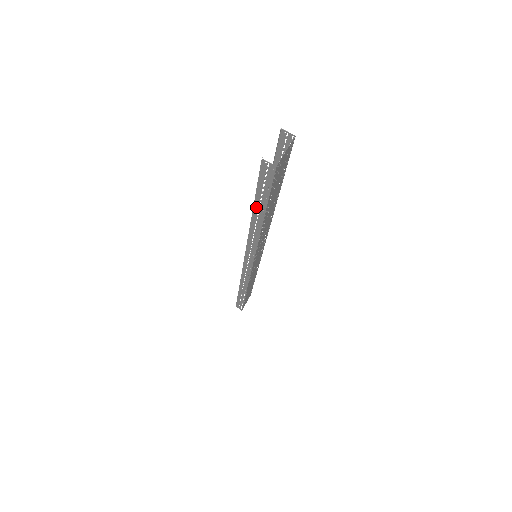
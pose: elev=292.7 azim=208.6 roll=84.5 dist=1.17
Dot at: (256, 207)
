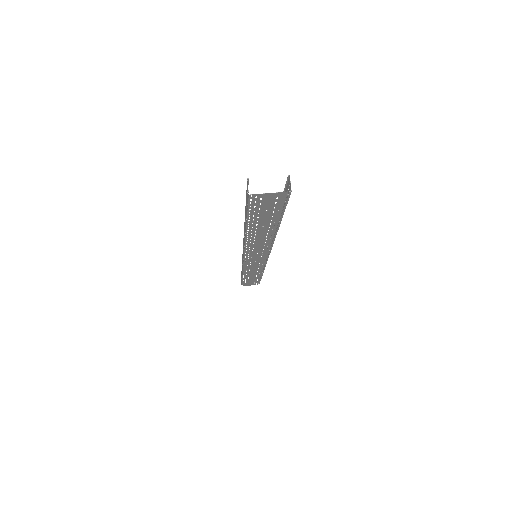
Dot at: occluded
